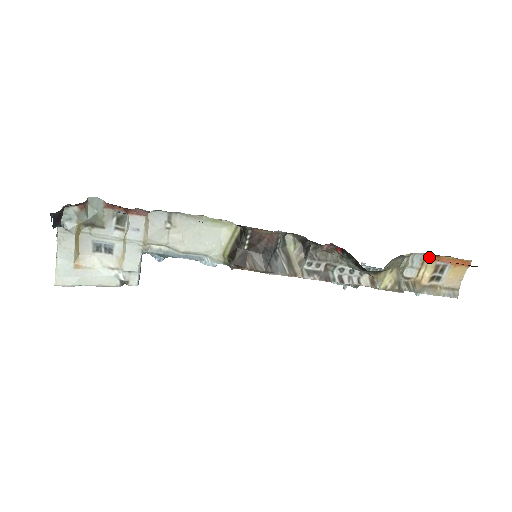
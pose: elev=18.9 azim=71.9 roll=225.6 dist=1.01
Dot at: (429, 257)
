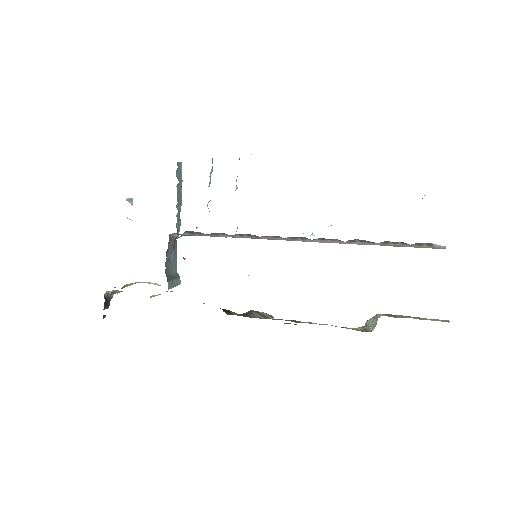
Dot at: occluded
